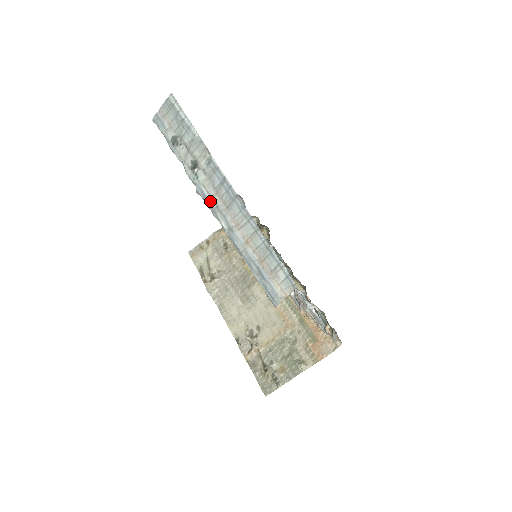
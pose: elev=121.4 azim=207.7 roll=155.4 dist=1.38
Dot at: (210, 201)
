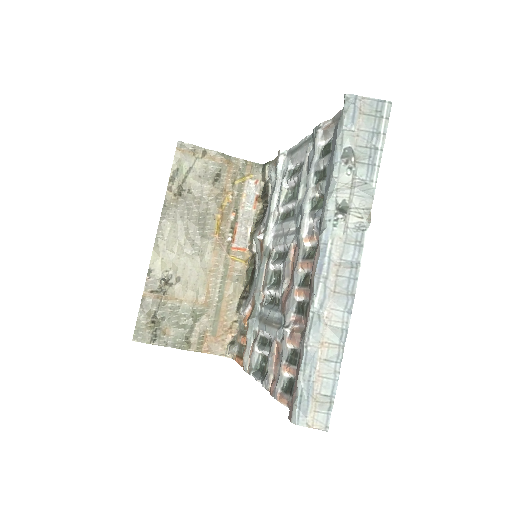
Dot at: (325, 263)
